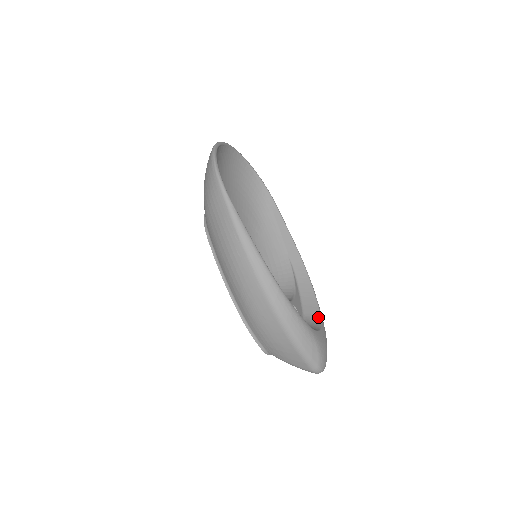
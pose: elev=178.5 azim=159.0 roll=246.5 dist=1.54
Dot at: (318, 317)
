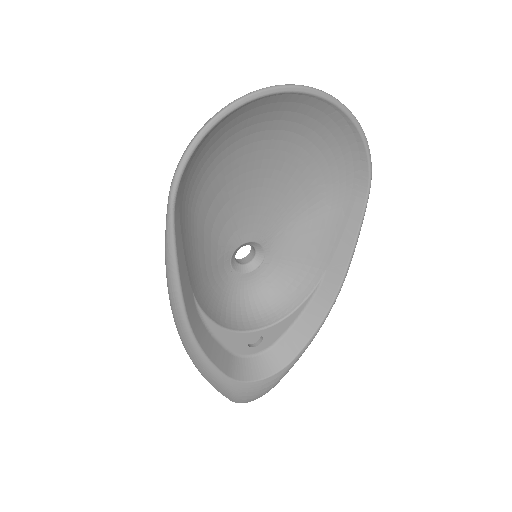
Dot at: (286, 360)
